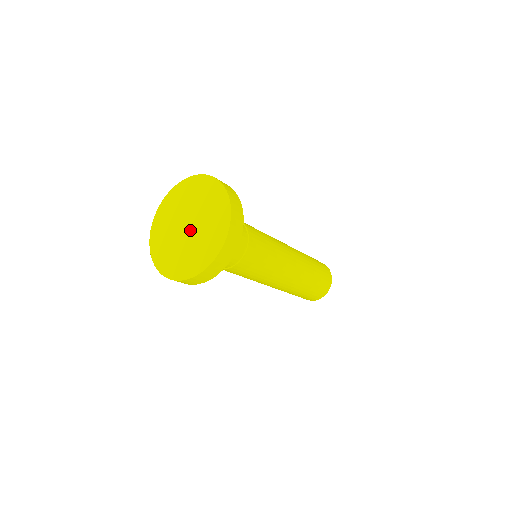
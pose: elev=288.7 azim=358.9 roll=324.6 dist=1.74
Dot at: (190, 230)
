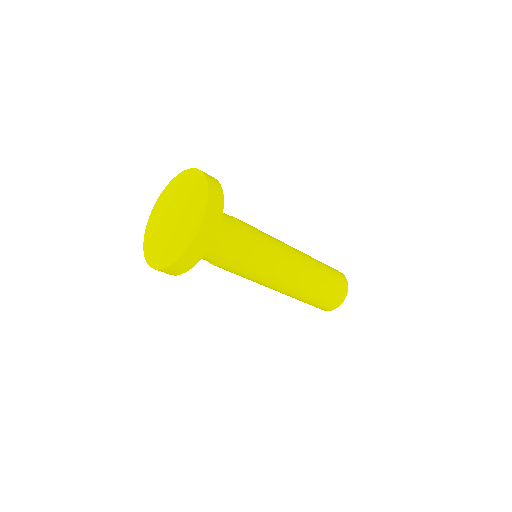
Dot at: (171, 224)
